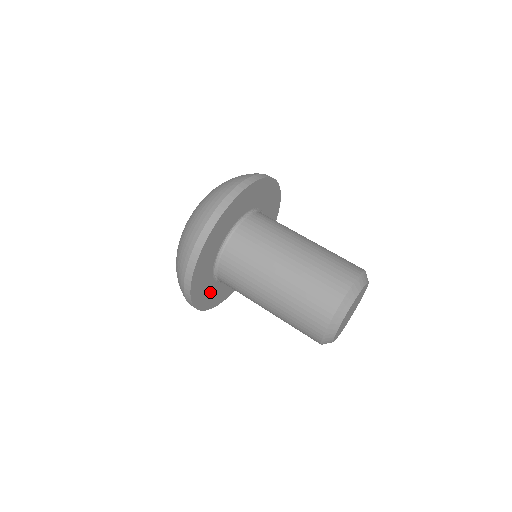
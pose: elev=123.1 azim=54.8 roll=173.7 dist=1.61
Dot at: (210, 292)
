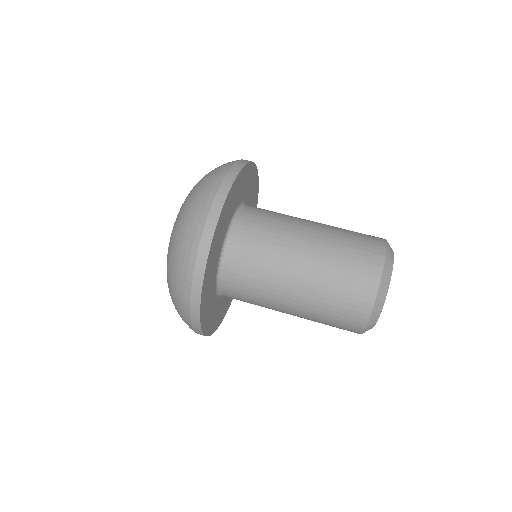
Dot at: (216, 312)
